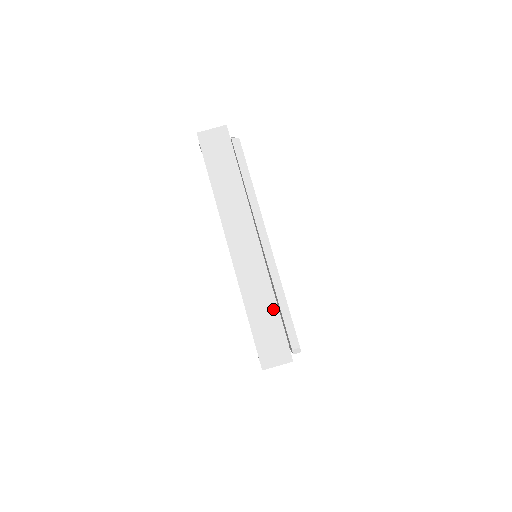
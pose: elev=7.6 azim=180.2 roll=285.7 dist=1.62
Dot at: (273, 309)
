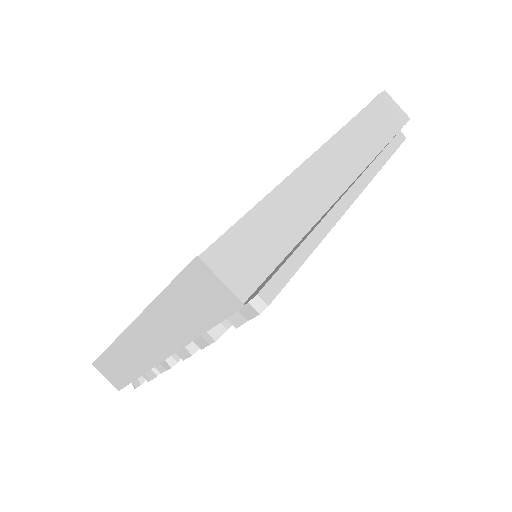
Dot at: (291, 237)
